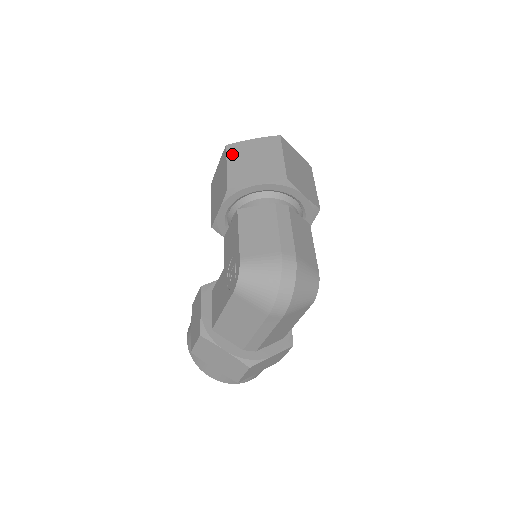
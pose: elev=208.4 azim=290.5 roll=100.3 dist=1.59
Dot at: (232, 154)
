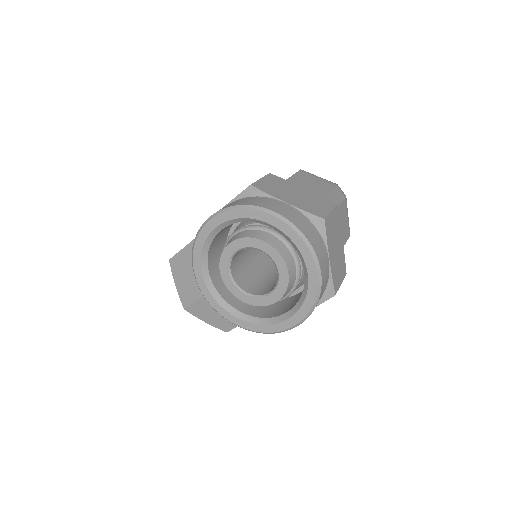
Dot at: occluded
